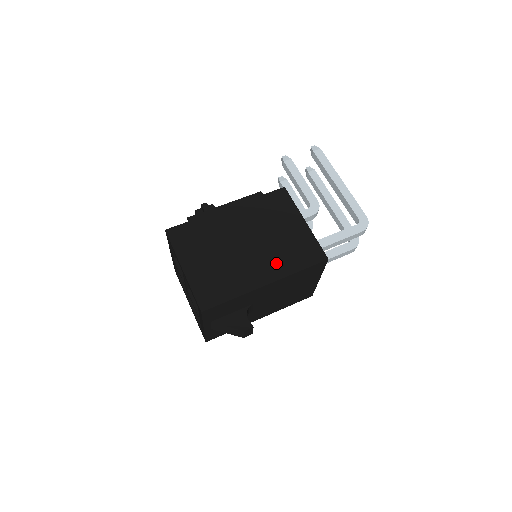
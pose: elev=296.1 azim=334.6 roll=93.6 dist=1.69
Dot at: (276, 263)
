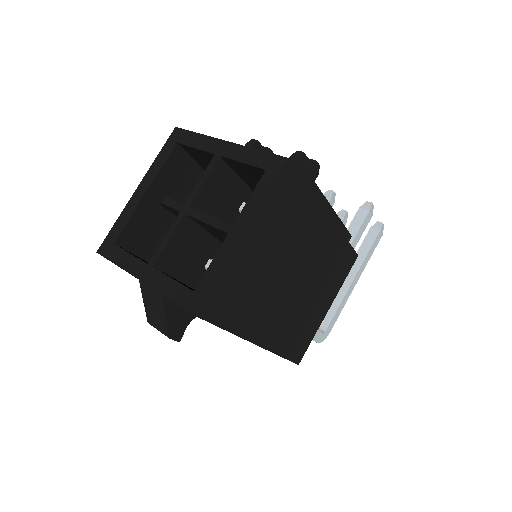
Dot at: (283, 329)
